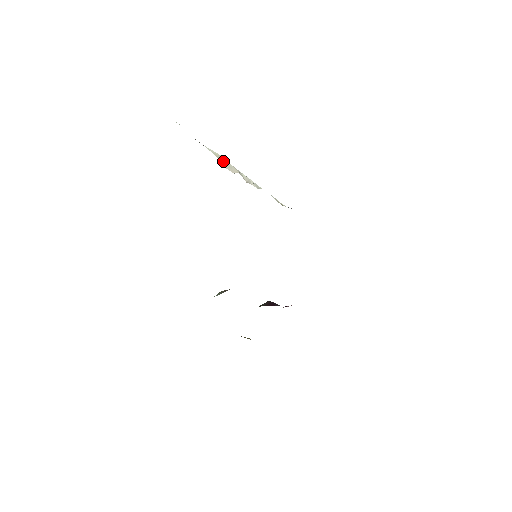
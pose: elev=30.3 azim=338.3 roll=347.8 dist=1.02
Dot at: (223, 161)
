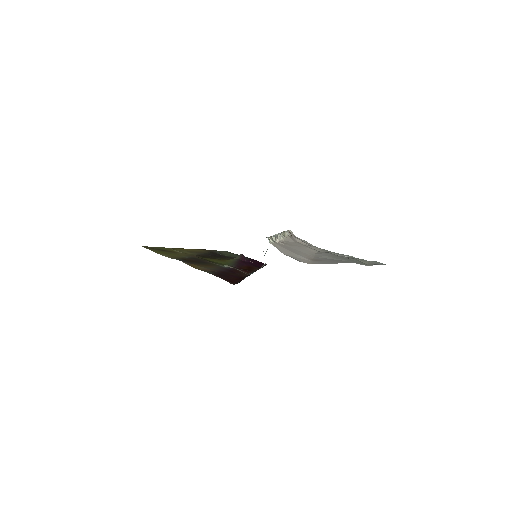
Dot at: (275, 240)
